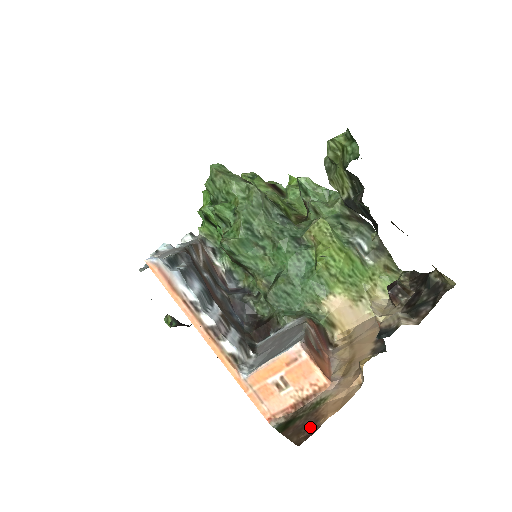
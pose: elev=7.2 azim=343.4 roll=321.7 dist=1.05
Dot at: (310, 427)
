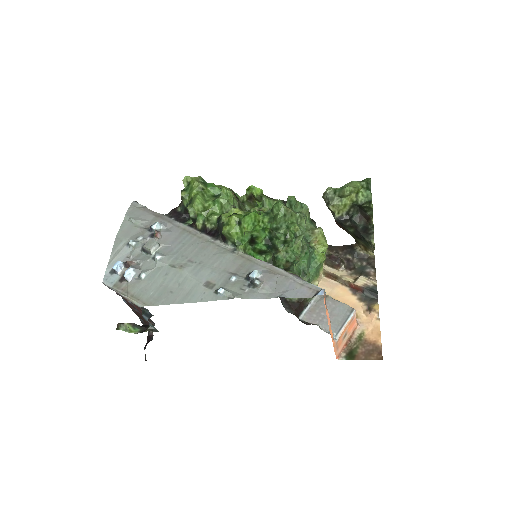
Dot at: (375, 349)
